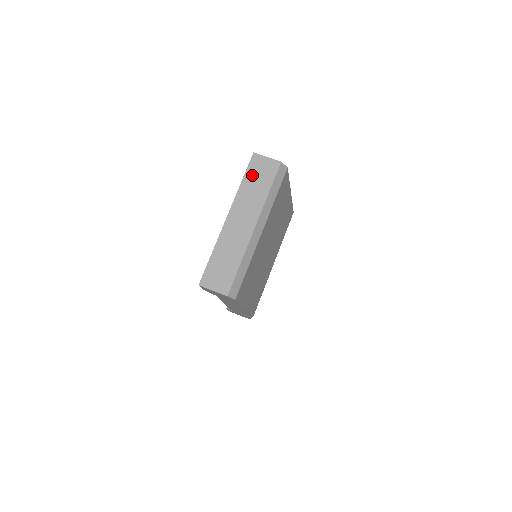
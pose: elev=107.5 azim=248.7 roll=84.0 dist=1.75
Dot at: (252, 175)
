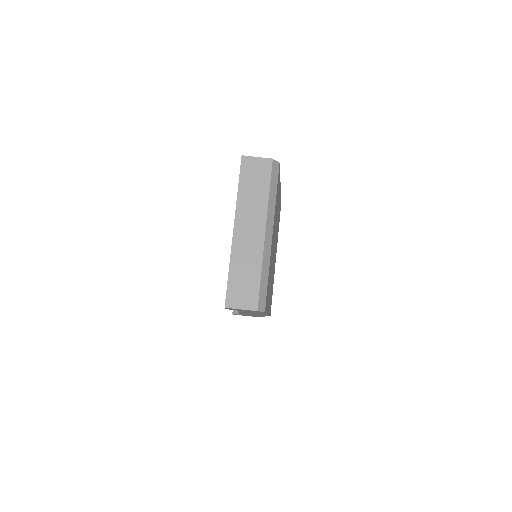
Dot at: (247, 180)
